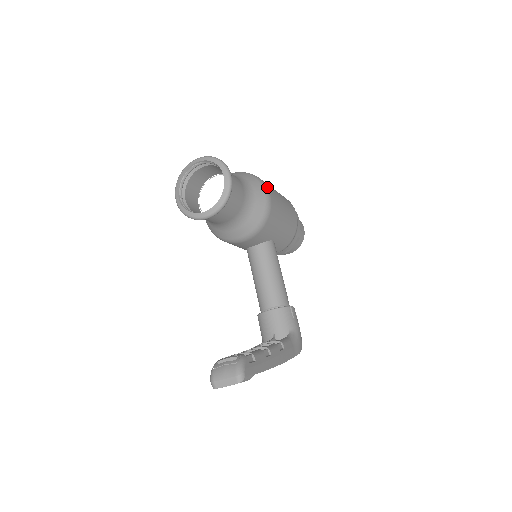
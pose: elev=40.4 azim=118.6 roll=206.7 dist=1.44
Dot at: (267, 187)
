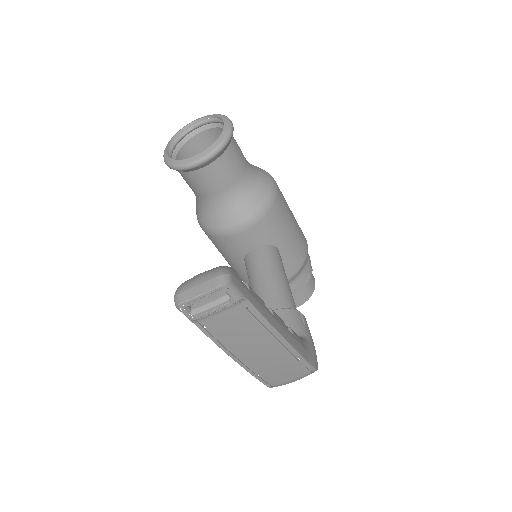
Dot at: (273, 178)
